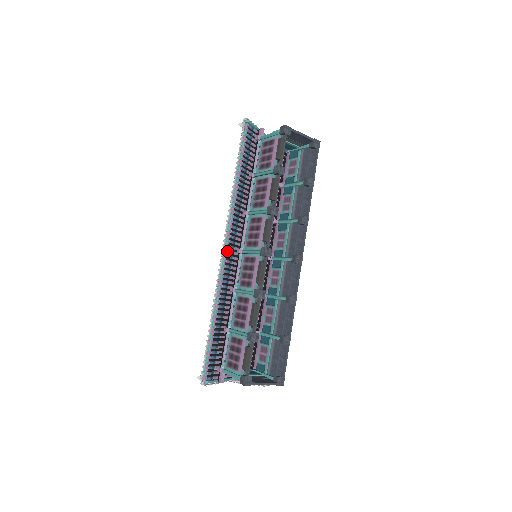
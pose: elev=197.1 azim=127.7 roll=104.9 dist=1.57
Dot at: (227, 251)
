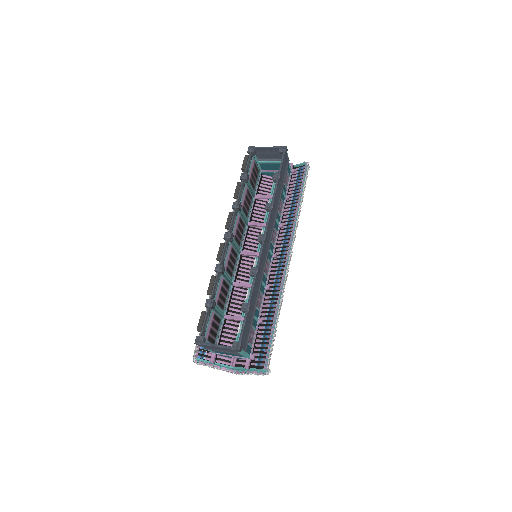
Dot at: occluded
